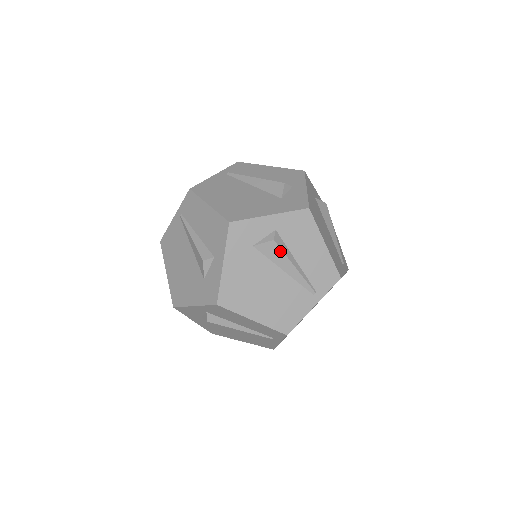
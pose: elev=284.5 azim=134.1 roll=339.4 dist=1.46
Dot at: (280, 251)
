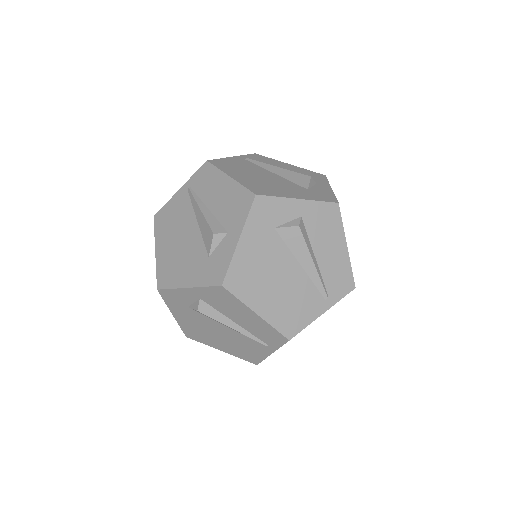
Dot at: (210, 317)
